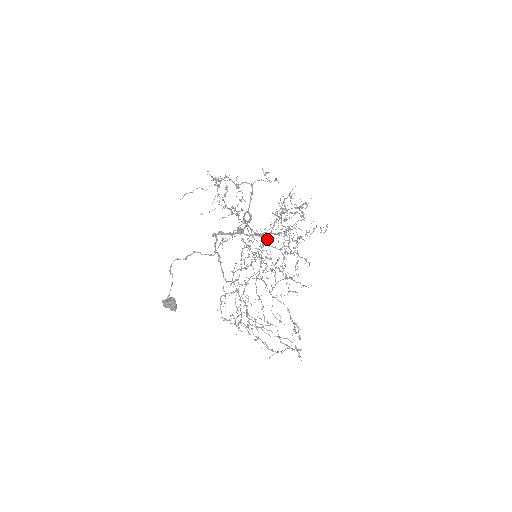
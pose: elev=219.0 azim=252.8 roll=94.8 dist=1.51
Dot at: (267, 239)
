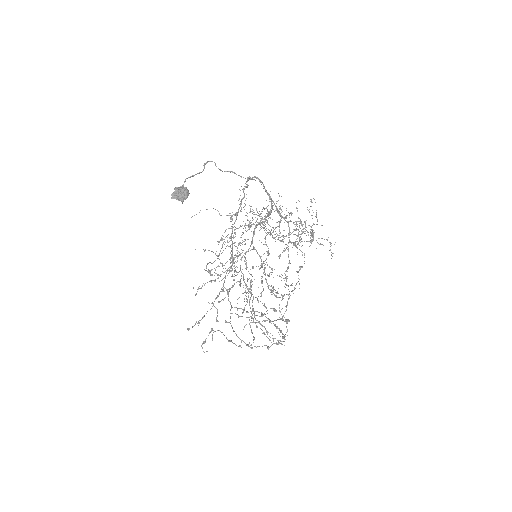
Dot at: (269, 254)
